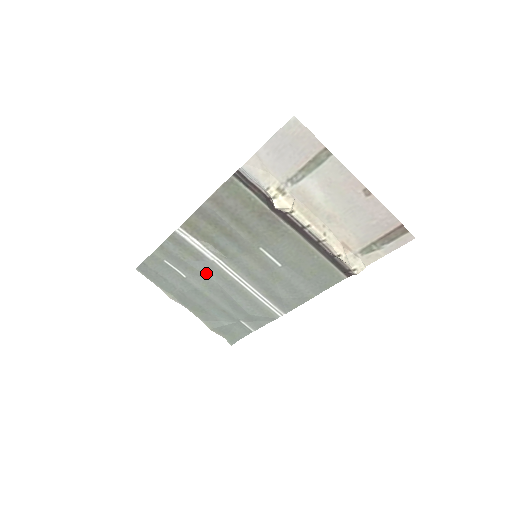
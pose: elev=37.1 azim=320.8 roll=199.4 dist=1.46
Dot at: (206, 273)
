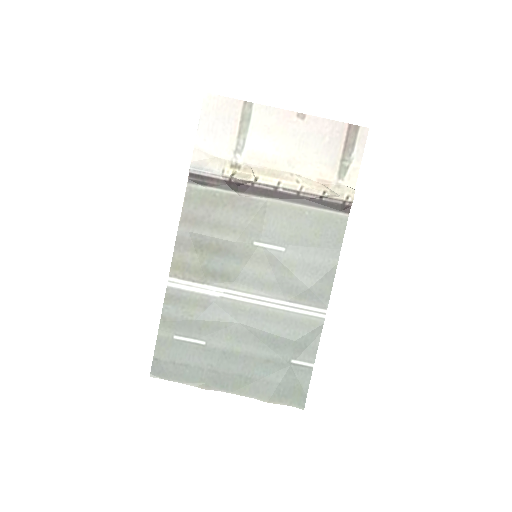
Dot at: (222, 319)
